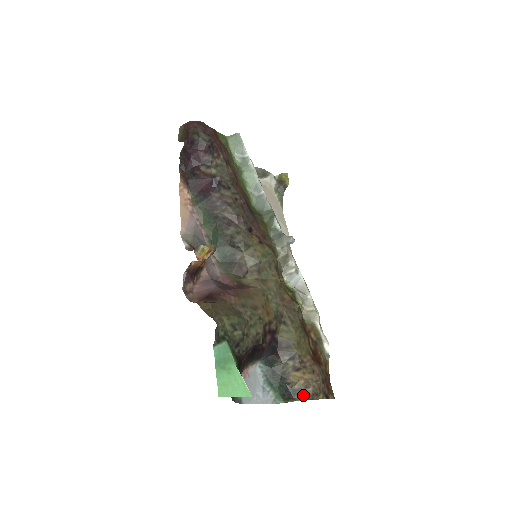
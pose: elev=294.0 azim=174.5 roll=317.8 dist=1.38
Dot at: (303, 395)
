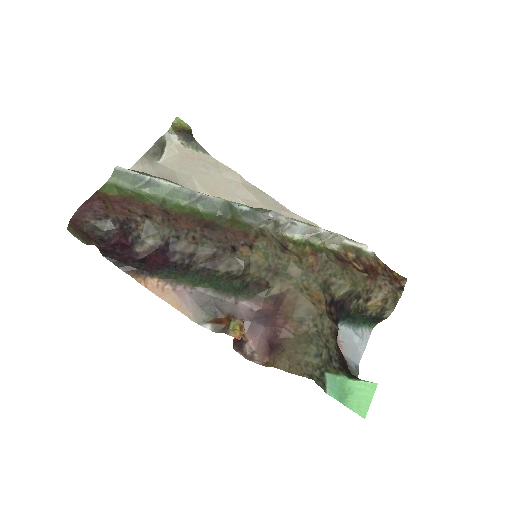
Dot at: (388, 310)
